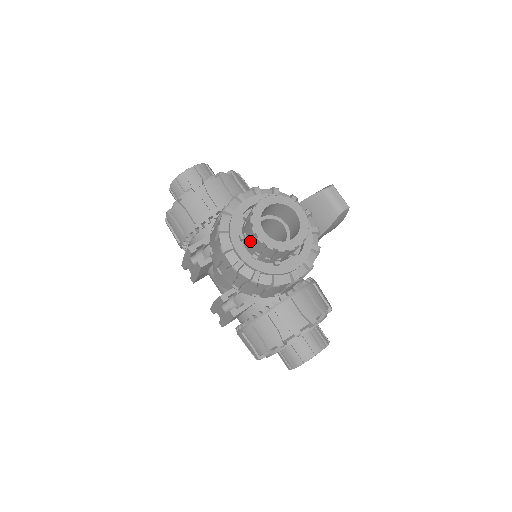
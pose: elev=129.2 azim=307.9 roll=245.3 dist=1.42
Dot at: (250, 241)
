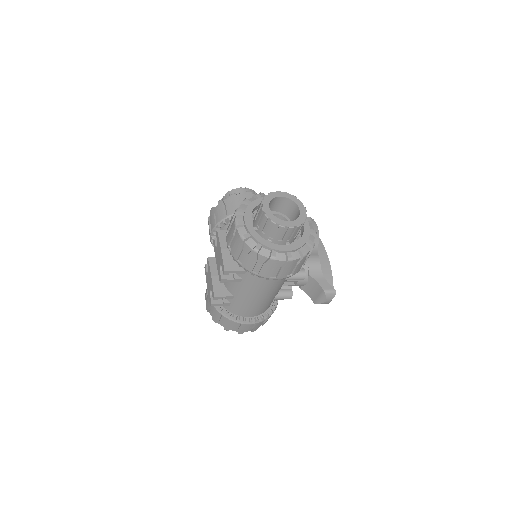
Dot at: occluded
